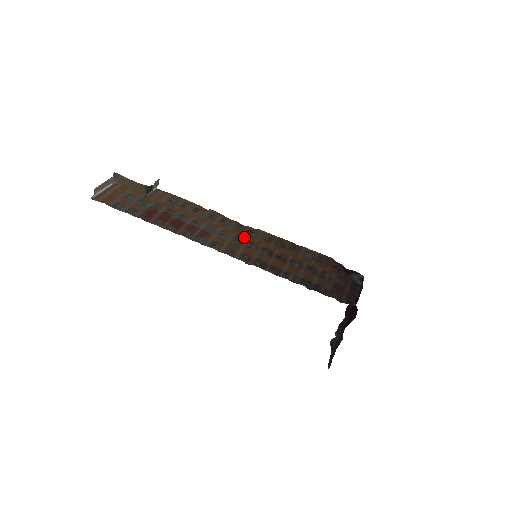
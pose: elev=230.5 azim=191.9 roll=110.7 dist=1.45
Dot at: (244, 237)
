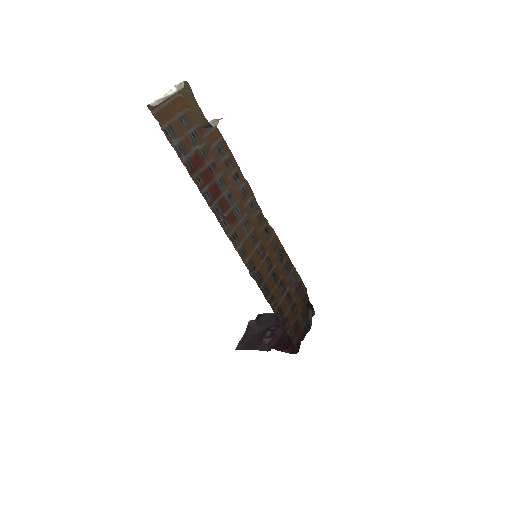
Dot at: (259, 236)
